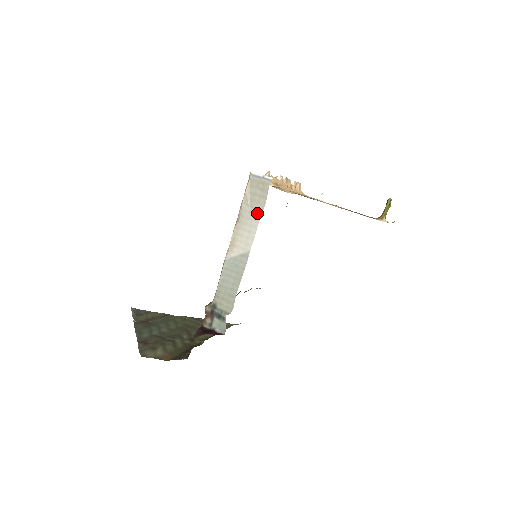
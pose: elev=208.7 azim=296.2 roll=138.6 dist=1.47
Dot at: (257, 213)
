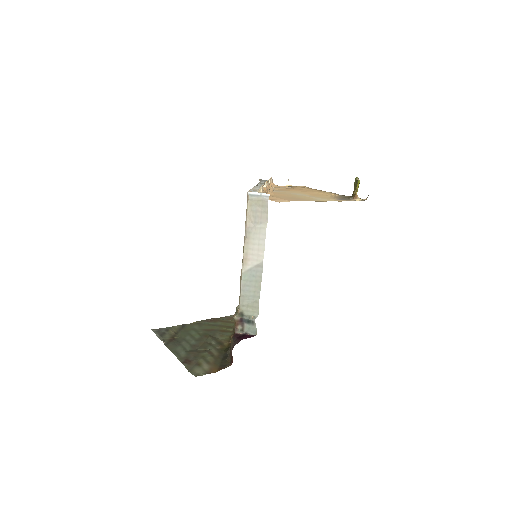
Dot at: (262, 227)
